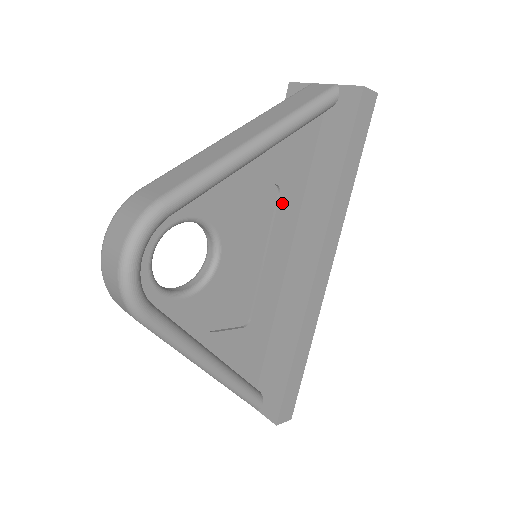
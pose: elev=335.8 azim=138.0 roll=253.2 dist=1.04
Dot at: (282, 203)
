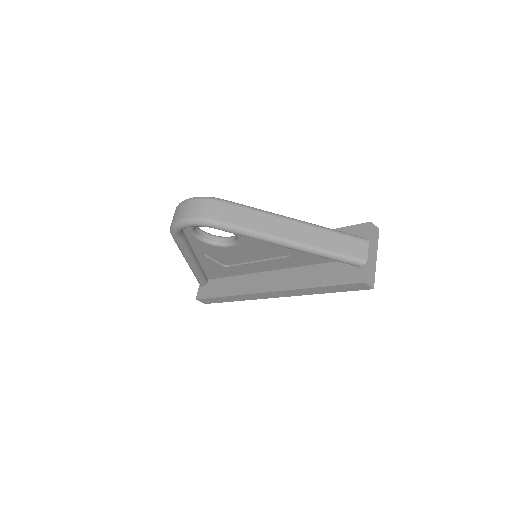
Dot at: (287, 259)
